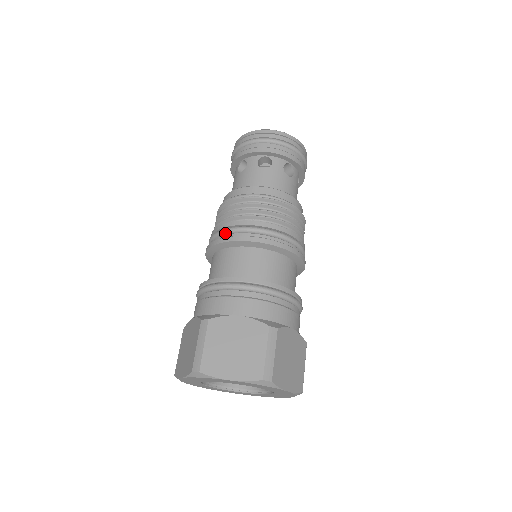
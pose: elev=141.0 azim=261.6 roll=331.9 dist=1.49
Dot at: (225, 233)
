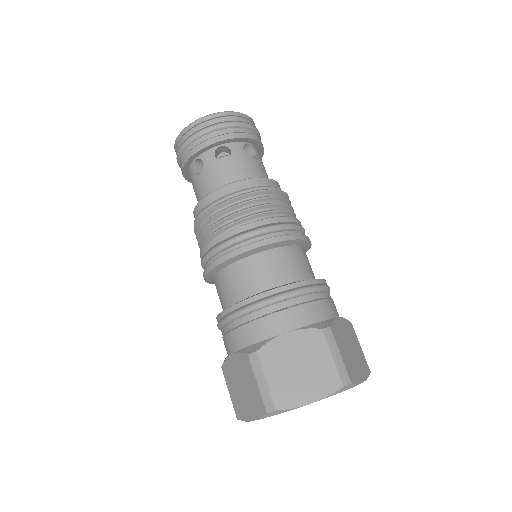
Dot at: (222, 249)
